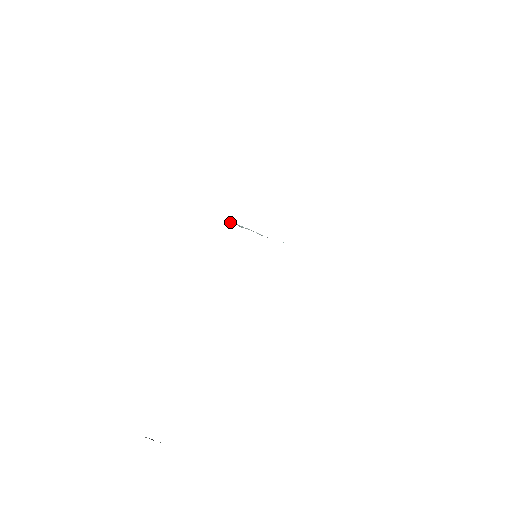
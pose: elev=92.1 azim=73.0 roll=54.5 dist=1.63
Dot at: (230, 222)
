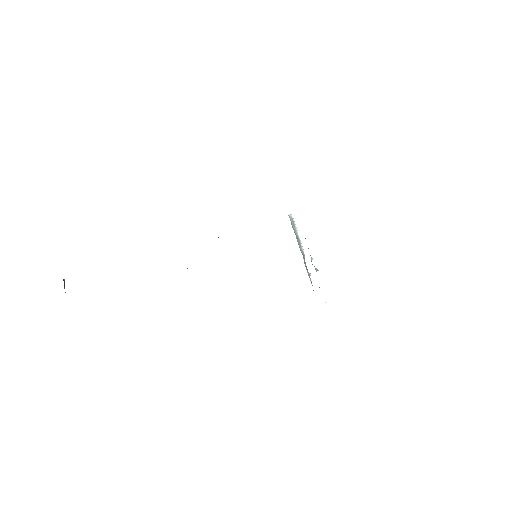
Dot at: (291, 217)
